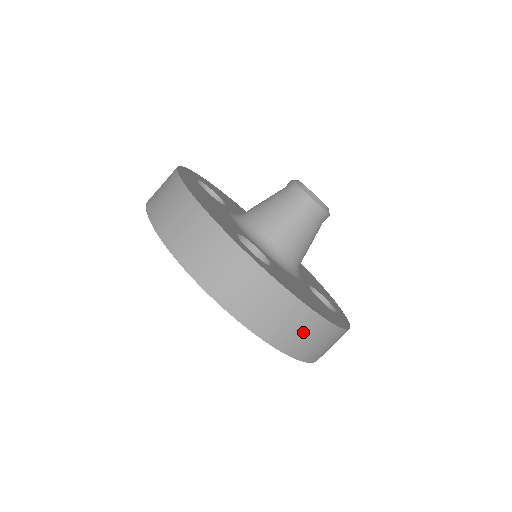
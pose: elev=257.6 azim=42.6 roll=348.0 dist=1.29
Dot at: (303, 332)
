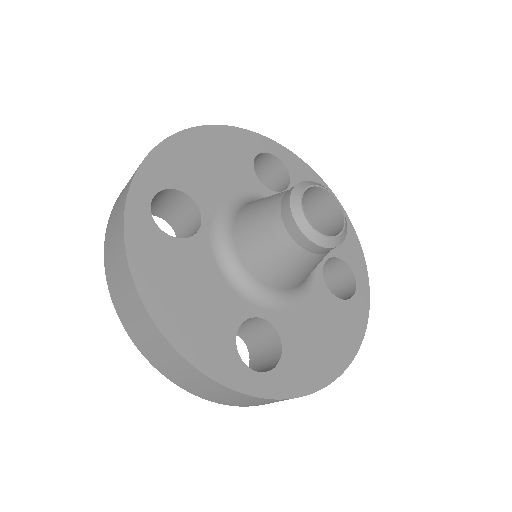
Dot at: occluded
